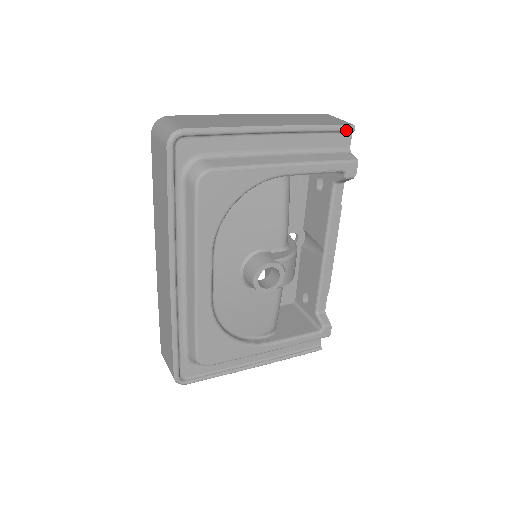
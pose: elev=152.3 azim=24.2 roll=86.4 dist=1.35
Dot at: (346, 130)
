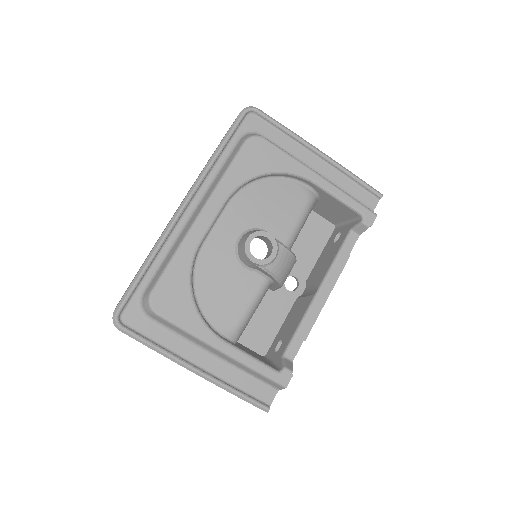
Dot at: (375, 192)
